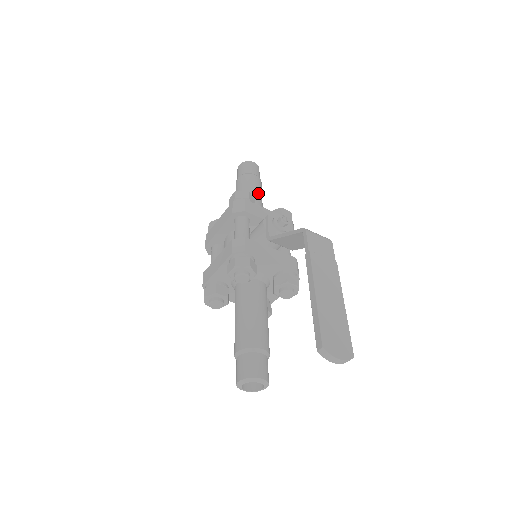
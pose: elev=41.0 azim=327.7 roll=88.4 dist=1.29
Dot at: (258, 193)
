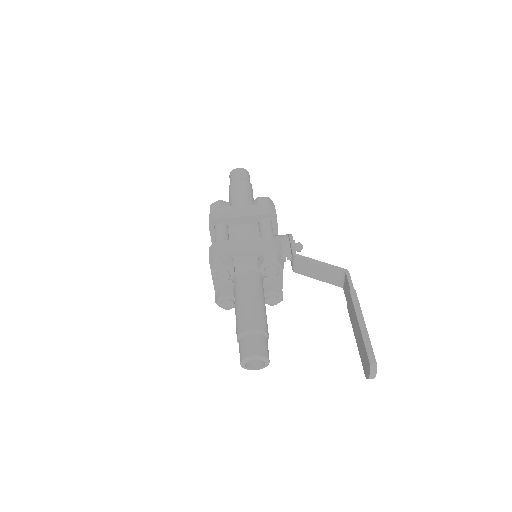
Dot at: occluded
